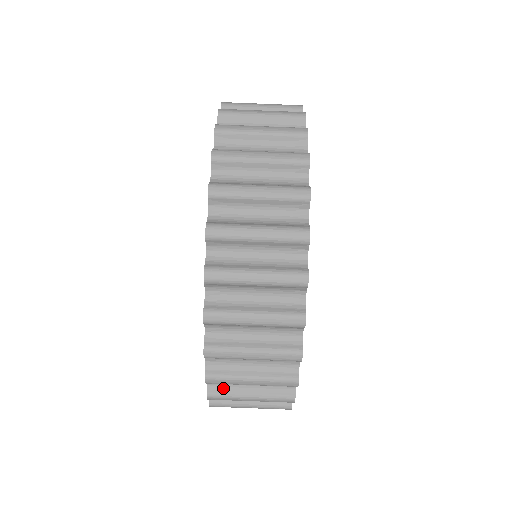
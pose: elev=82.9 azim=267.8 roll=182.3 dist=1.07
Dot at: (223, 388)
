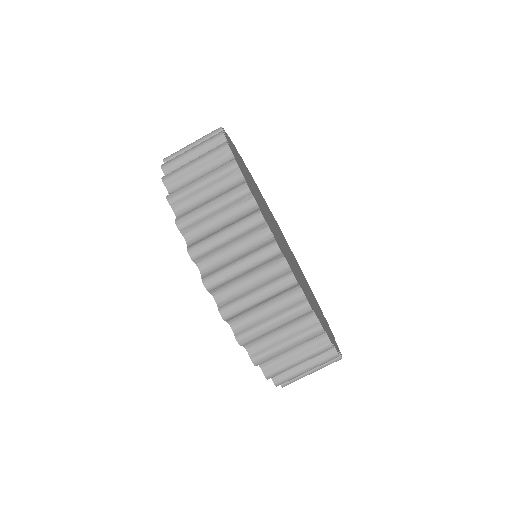
Dot at: occluded
